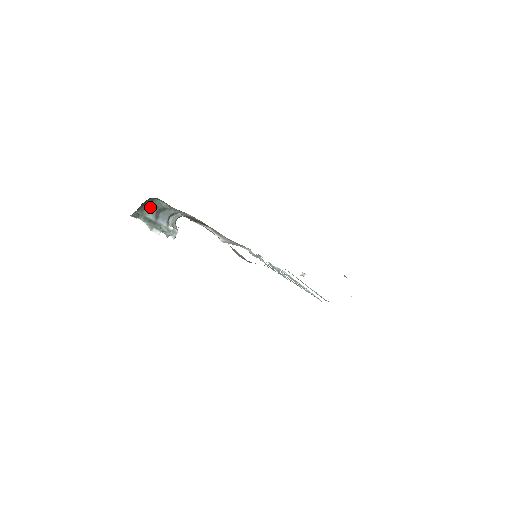
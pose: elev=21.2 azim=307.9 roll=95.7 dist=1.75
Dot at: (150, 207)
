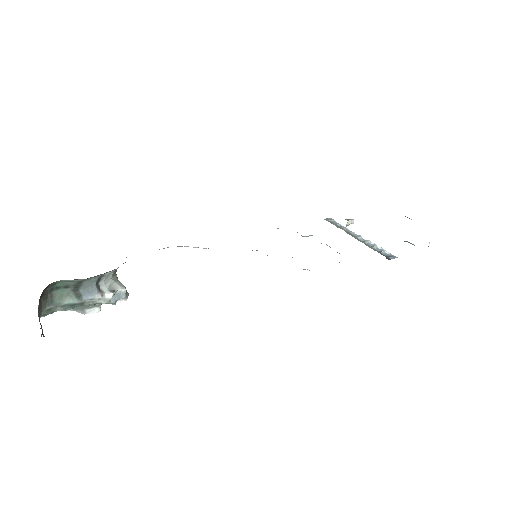
Dot at: (60, 291)
